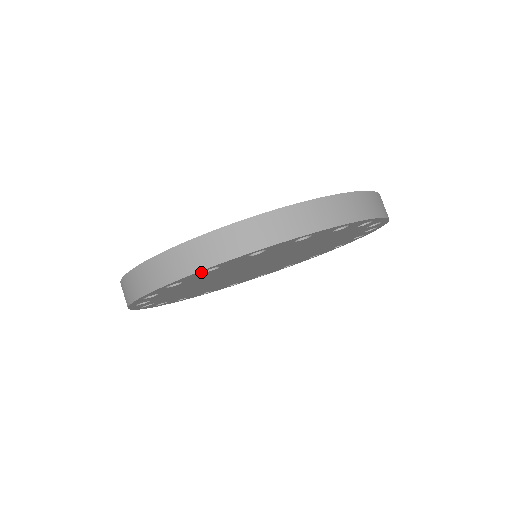
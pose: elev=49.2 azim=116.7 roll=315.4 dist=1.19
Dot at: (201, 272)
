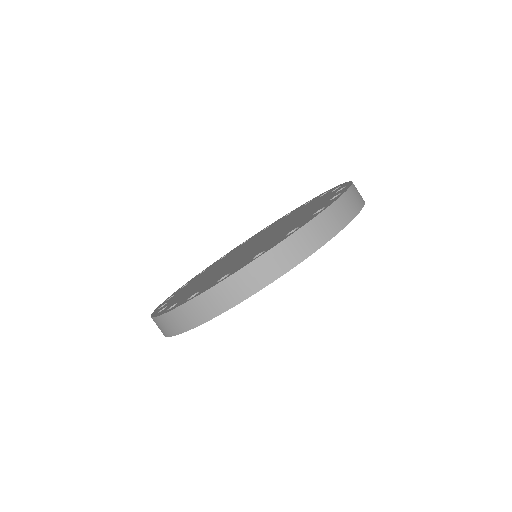
Dot at: occluded
